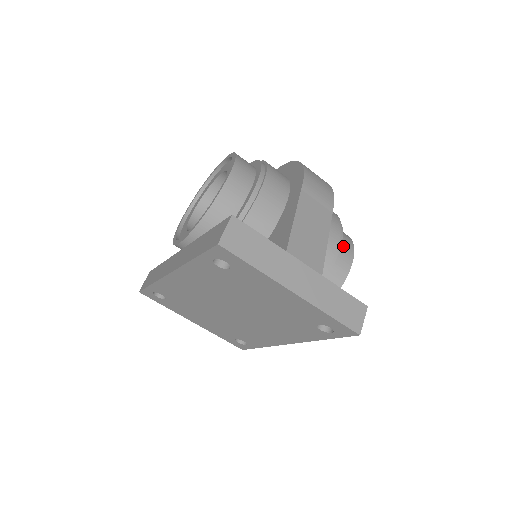
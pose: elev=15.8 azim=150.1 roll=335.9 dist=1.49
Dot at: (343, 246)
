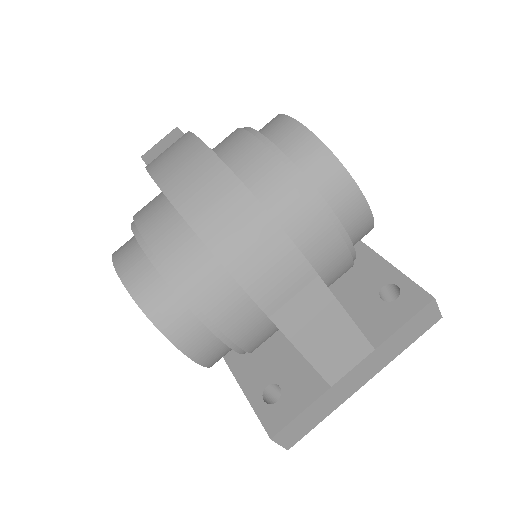
Dot at: (342, 206)
